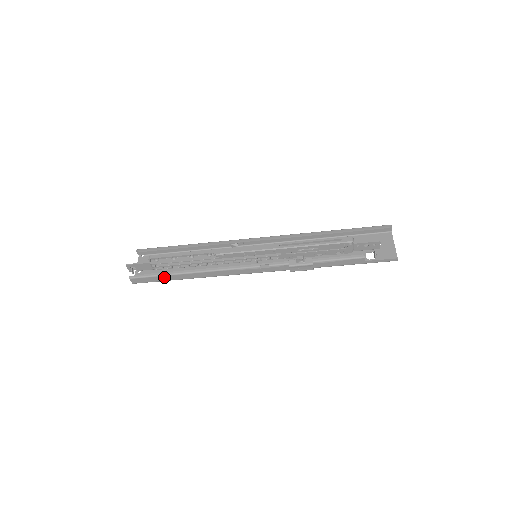
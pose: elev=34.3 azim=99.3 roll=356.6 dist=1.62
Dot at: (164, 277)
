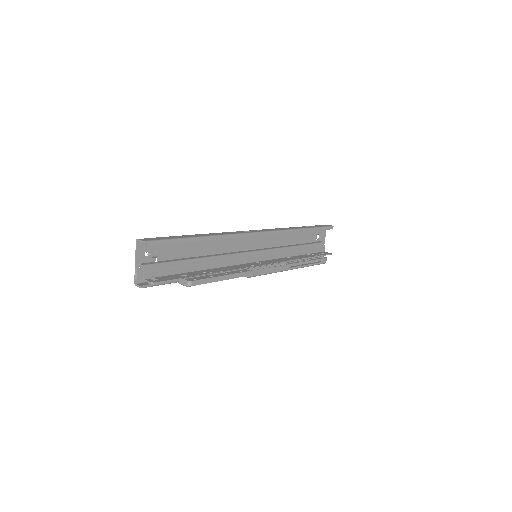
Dot at: (177, 281)
